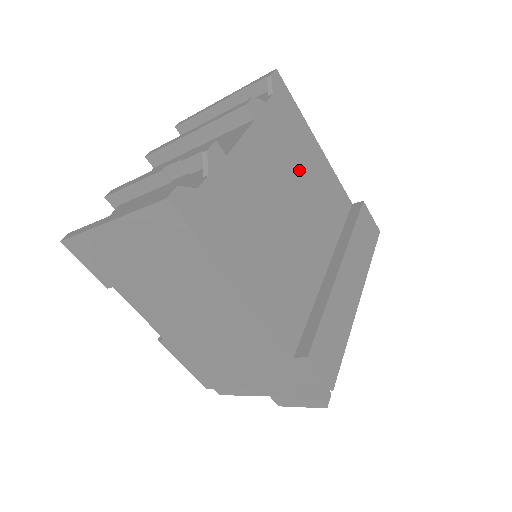
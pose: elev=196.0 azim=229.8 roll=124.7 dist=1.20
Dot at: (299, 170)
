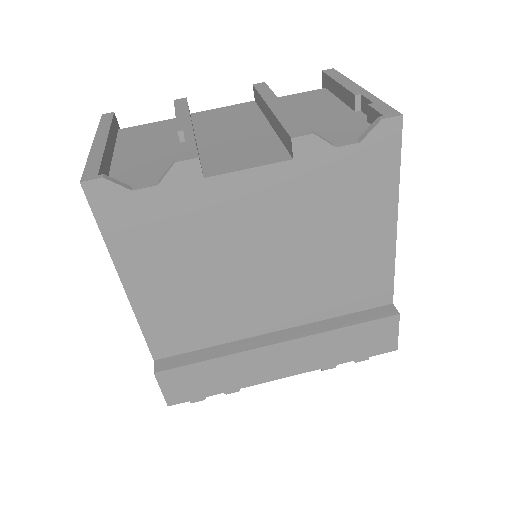
Dot at: (324, 236)
